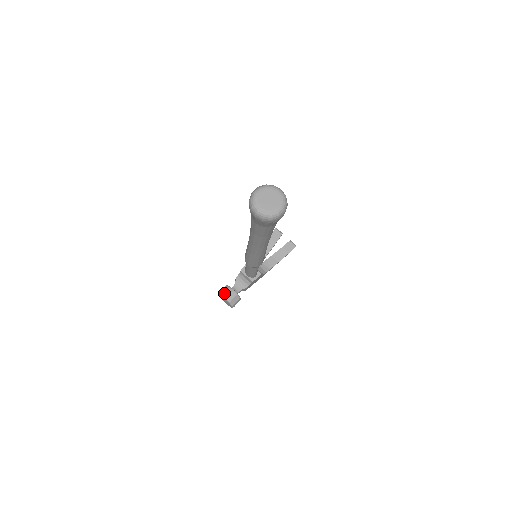
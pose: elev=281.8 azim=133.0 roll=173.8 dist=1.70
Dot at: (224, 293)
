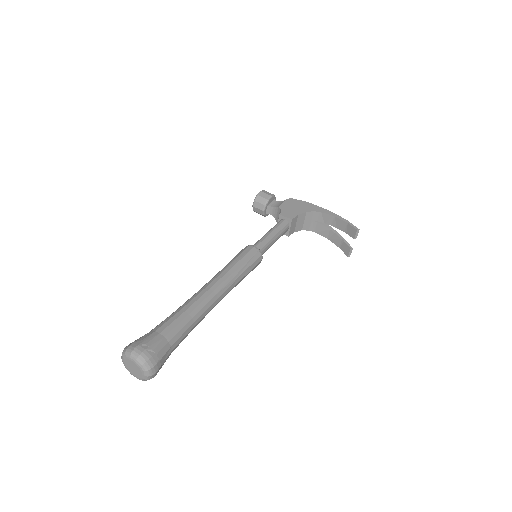
Dot at: (257, 202)
